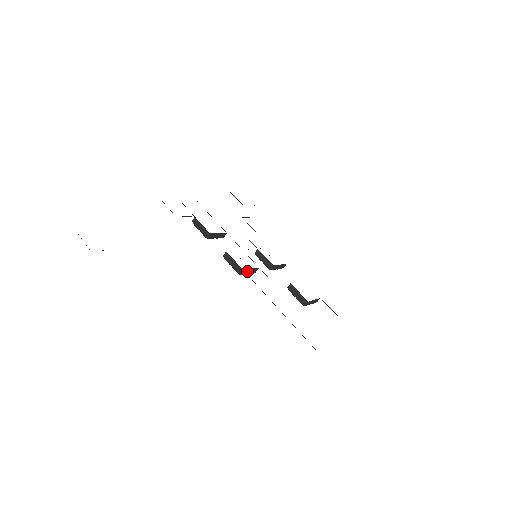
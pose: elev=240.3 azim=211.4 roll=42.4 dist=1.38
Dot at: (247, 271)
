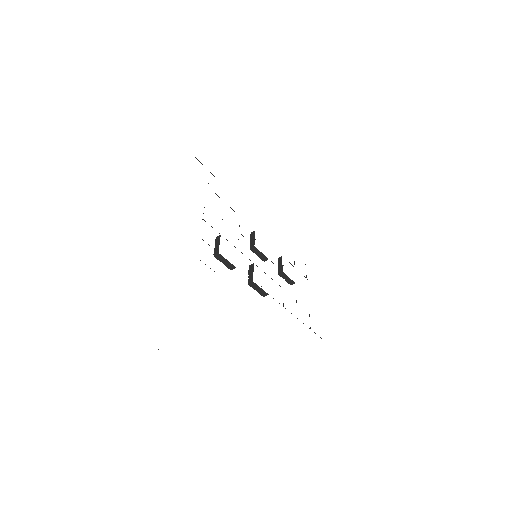
Dot at: occluded
